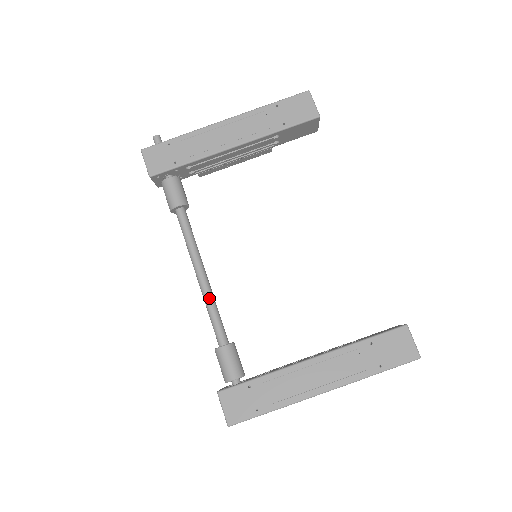
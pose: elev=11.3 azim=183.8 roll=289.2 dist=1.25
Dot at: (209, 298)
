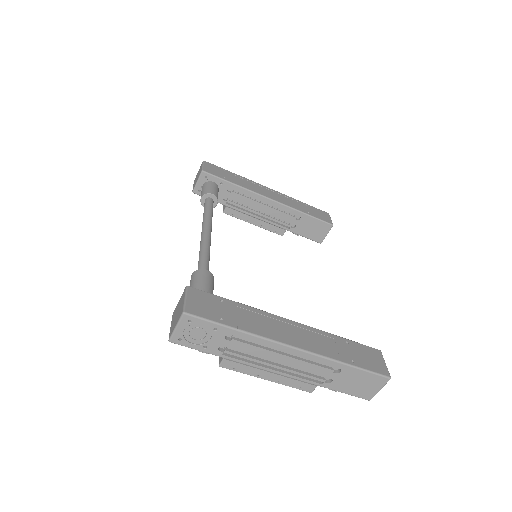
Dot at: (208, 244)
